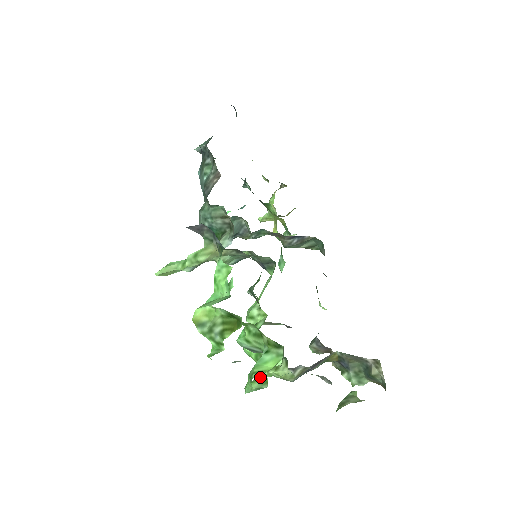
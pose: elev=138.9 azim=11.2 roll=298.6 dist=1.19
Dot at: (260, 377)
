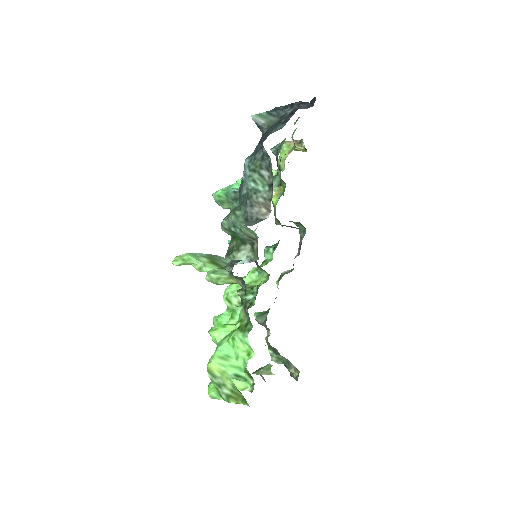
Dot at: occluded
